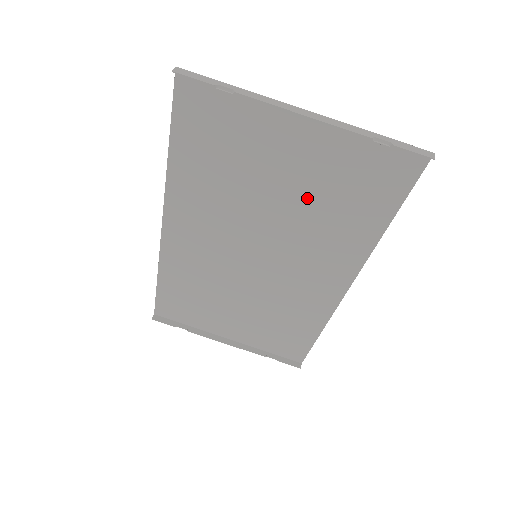
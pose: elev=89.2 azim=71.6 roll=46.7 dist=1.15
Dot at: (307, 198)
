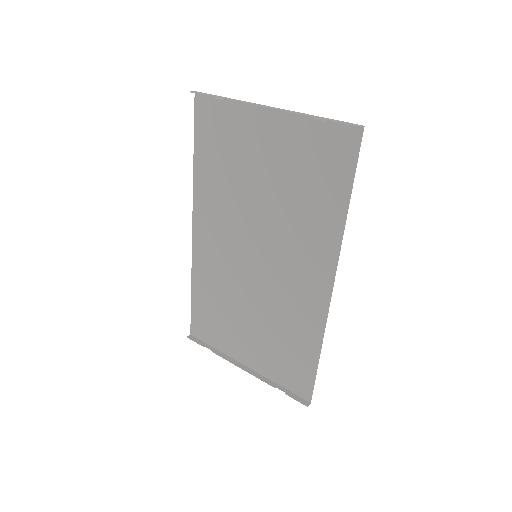
Dot at: (283, 187)
